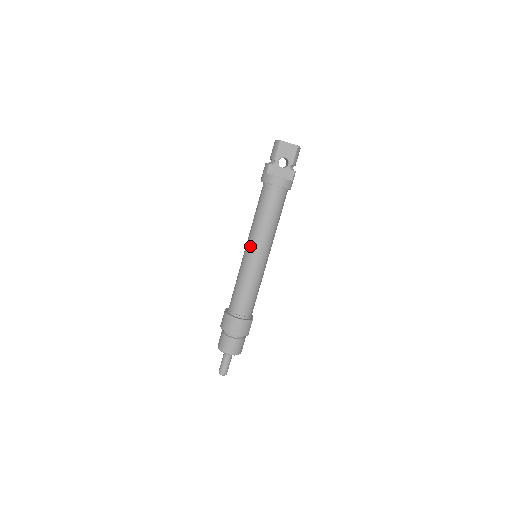
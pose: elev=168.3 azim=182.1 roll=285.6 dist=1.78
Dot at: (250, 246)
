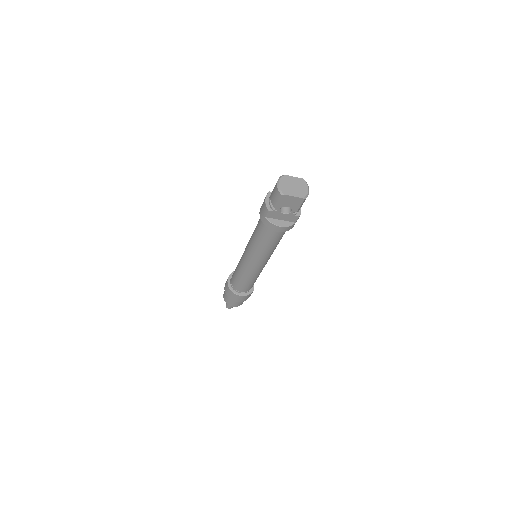
Dot at: (249, 258)
